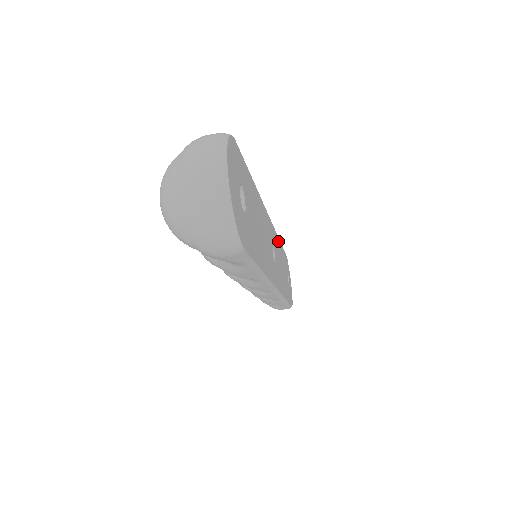
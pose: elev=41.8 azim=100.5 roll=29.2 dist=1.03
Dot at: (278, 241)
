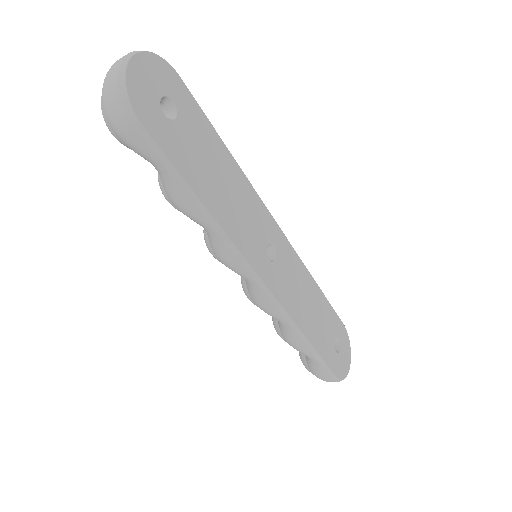
Dot at: (306, 274)
